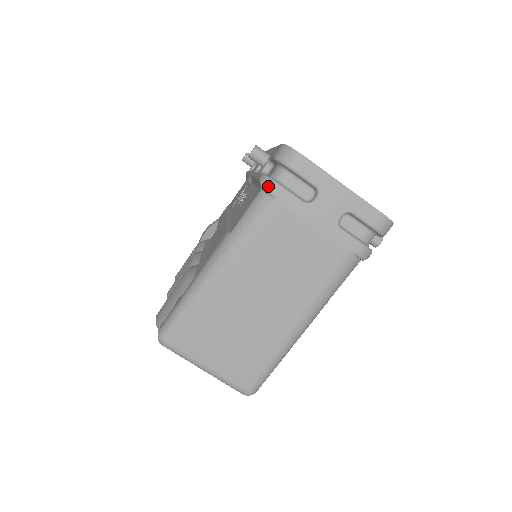
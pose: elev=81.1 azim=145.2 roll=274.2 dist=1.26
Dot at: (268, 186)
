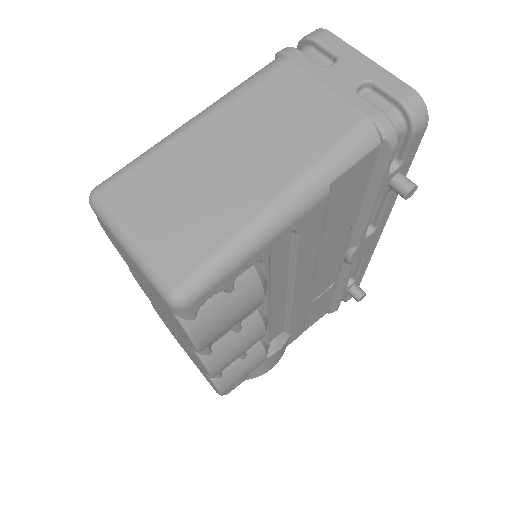
Dot at: (283, 50)
